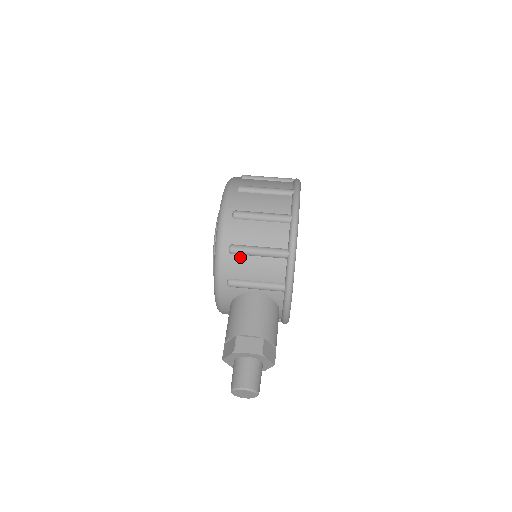
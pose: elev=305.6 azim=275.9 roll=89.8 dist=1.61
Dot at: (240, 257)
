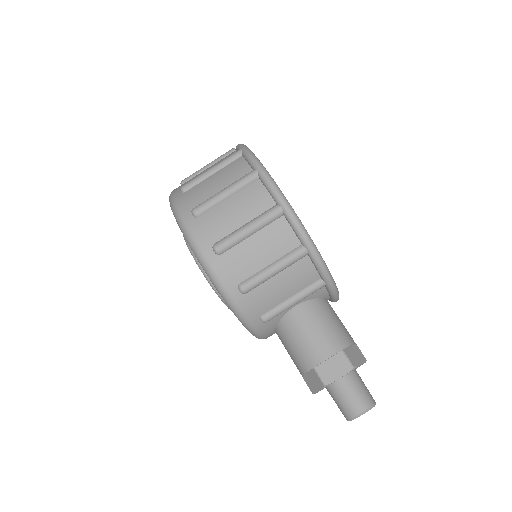
Dot at: (257, 290)
